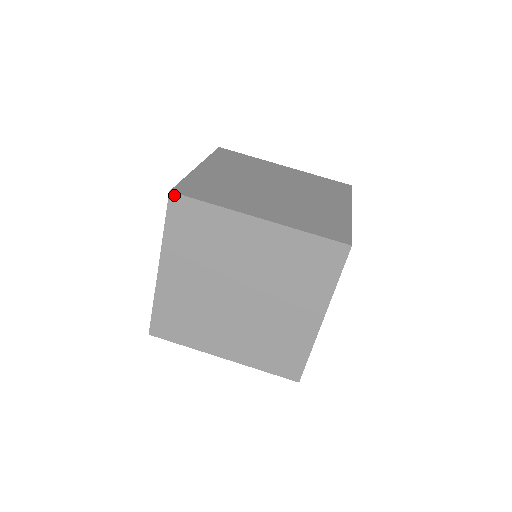
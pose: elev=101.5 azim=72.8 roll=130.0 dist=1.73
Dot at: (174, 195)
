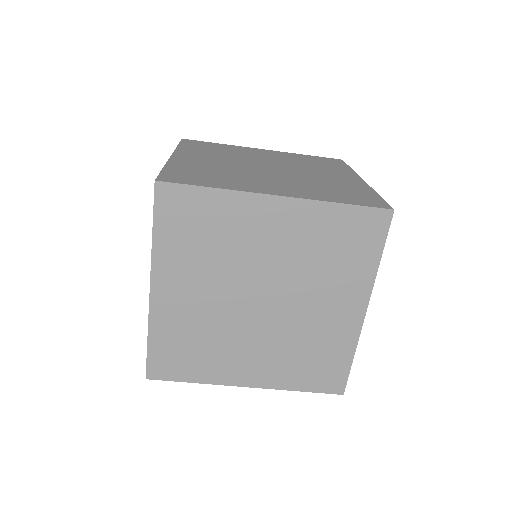
Dot at: (162, 185)
